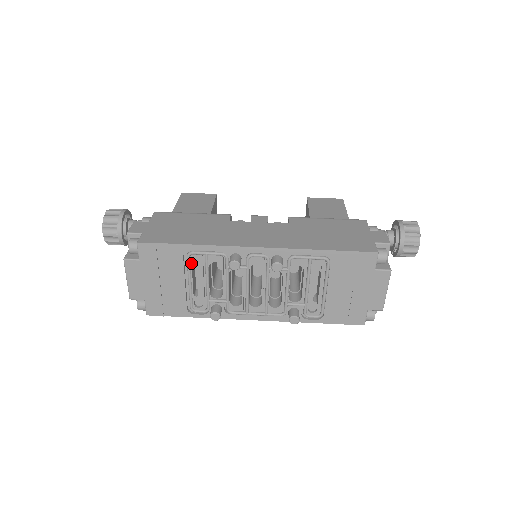
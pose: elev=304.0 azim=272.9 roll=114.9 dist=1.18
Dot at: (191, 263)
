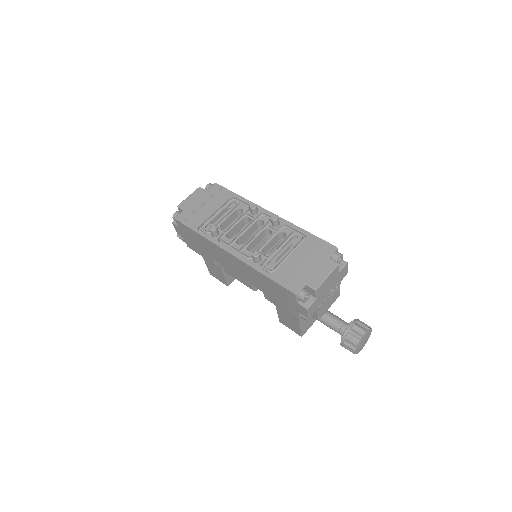
Dot at: (229, 204)
